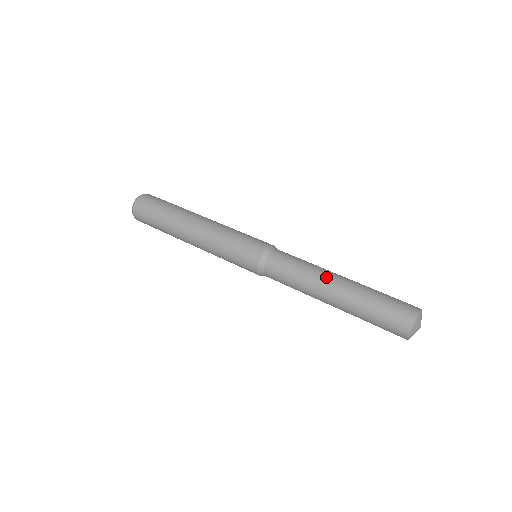
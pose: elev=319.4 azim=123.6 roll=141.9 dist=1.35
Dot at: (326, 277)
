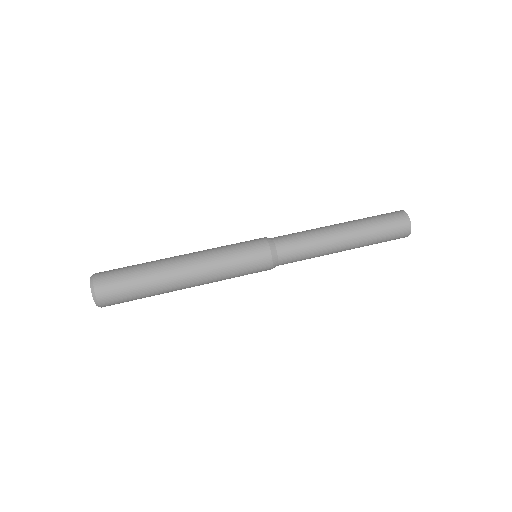
Dot at: (332, 232)
